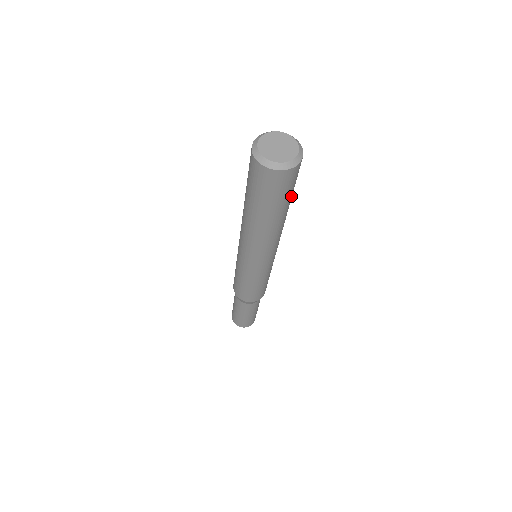
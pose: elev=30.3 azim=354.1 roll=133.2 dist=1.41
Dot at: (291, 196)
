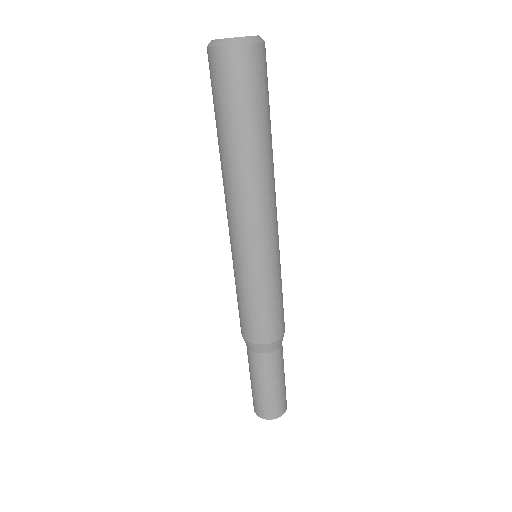
Dot at: (256, 113)
